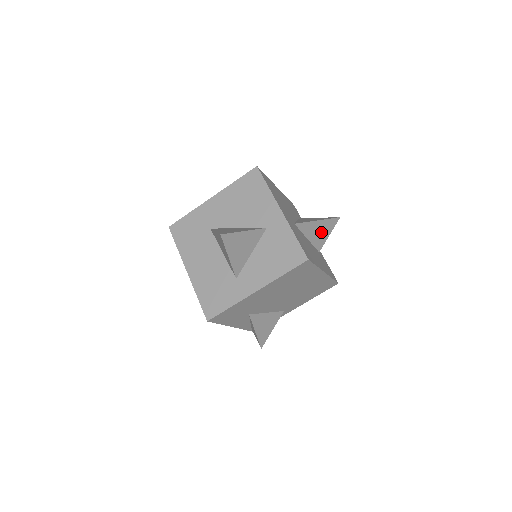
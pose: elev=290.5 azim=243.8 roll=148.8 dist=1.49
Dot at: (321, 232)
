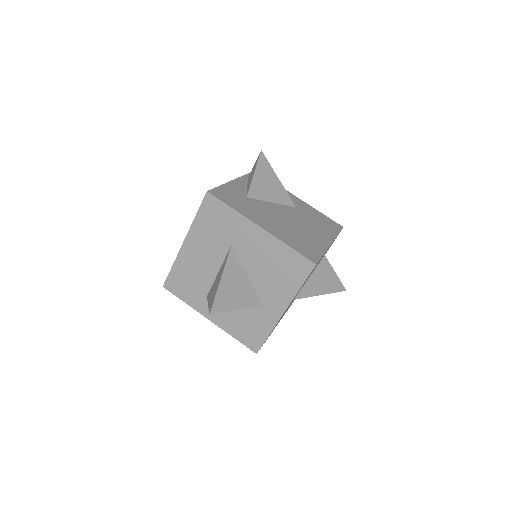
Dot at: occluded
